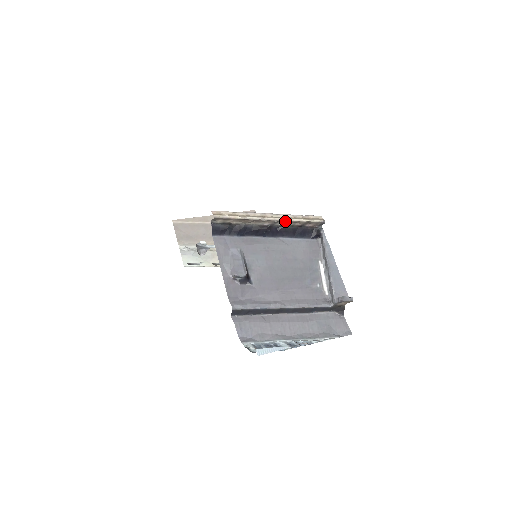
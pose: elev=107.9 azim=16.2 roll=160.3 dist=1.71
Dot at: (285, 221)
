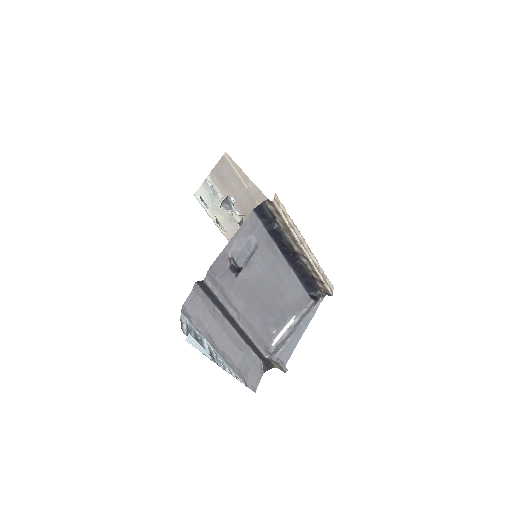
Dot at: (310, 263)
